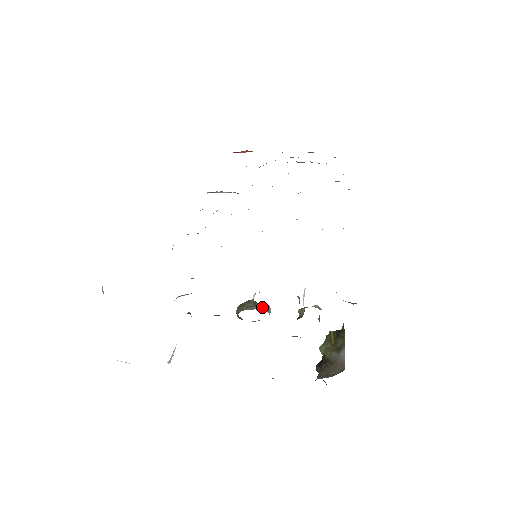
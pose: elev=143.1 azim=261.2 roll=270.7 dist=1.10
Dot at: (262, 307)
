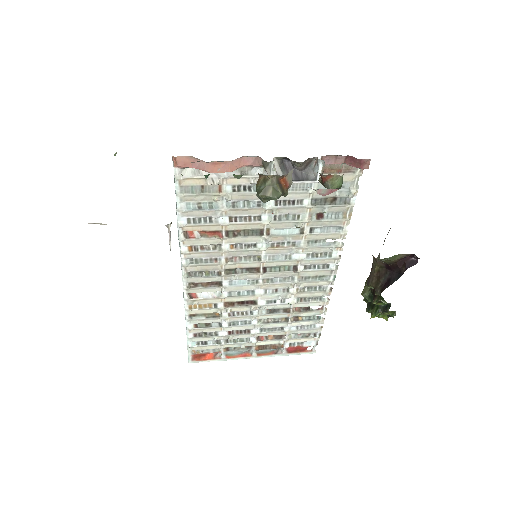
Dot at: occluded
